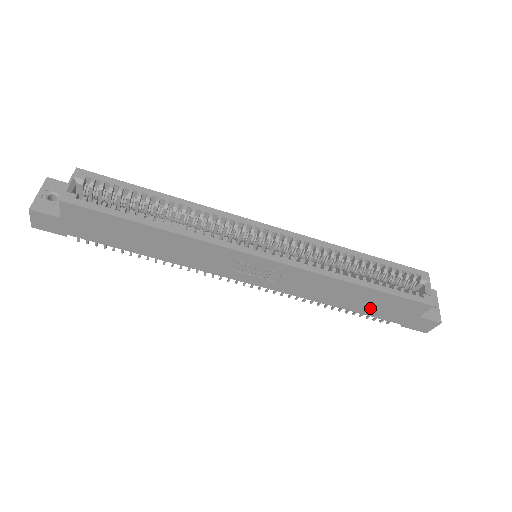
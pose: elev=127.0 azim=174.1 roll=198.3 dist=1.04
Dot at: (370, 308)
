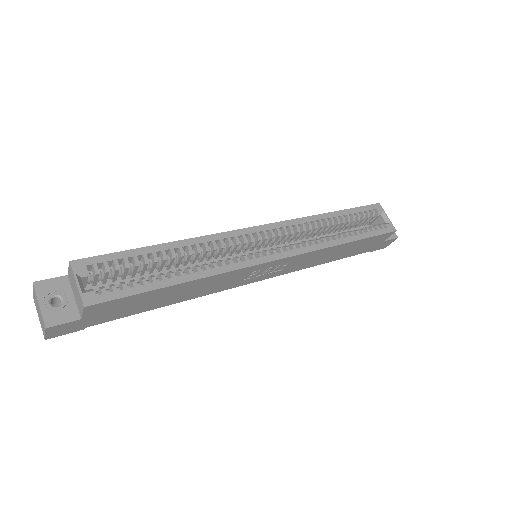
Dot at: (350, 252)
